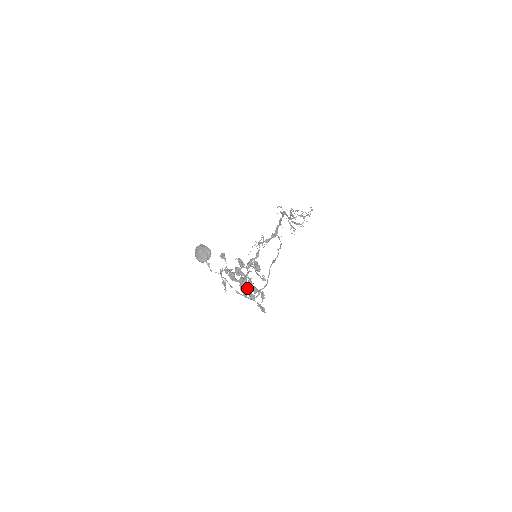
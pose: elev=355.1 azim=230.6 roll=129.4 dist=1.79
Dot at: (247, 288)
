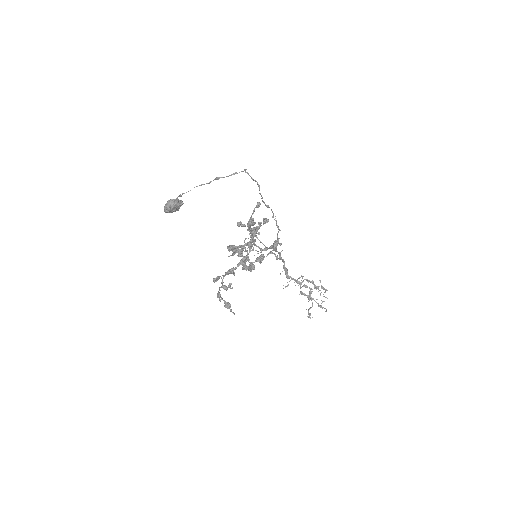
Dot at: (252, 262)
